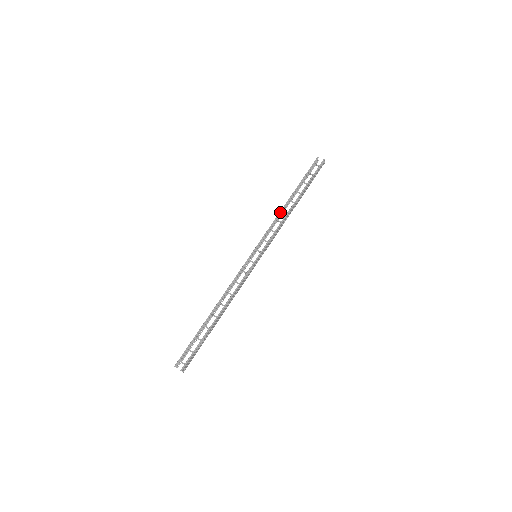
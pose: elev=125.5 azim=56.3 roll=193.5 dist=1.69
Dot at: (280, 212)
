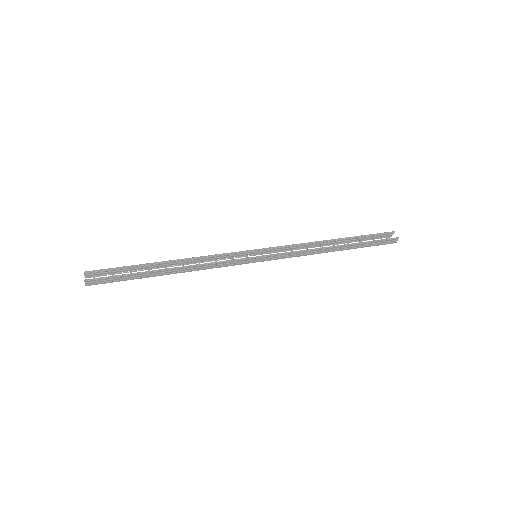
Dot at: (315, 242)
